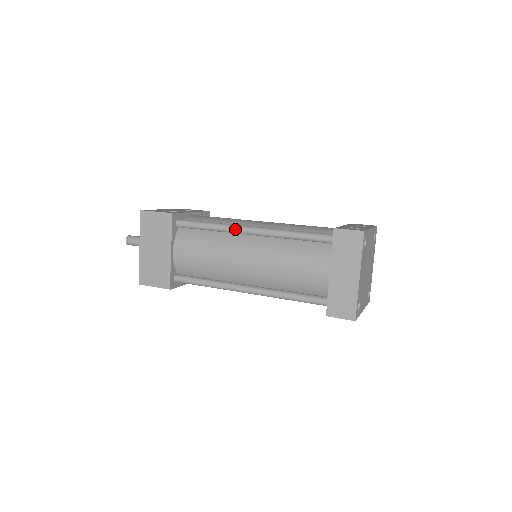
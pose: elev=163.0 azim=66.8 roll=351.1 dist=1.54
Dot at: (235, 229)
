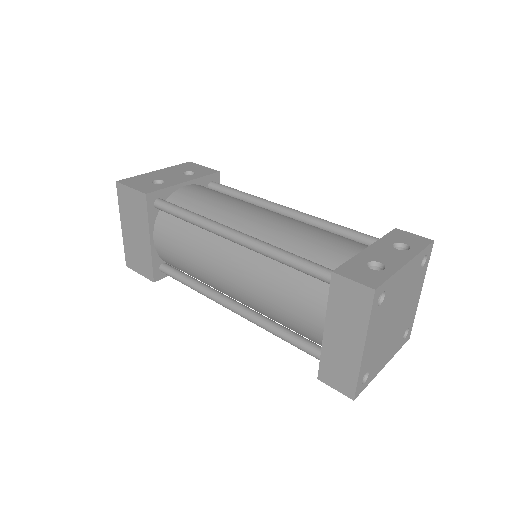
Dot at: (215, 231)
